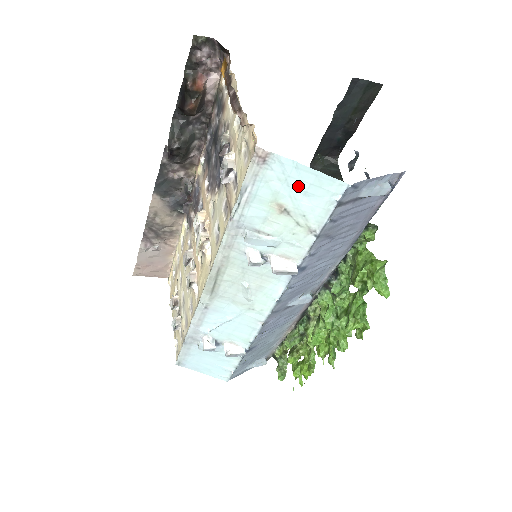
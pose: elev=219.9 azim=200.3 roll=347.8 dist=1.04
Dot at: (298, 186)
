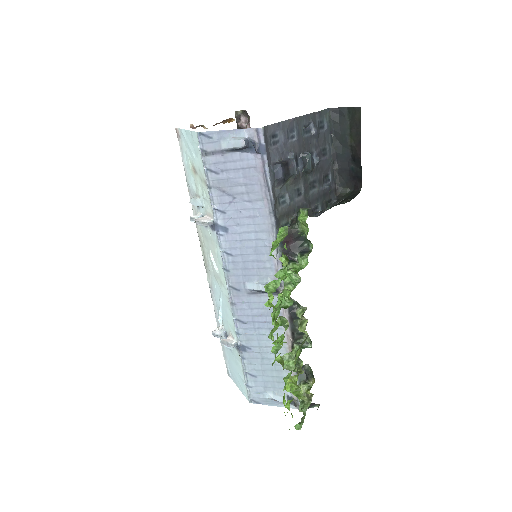
Dot at: (191, 147)
